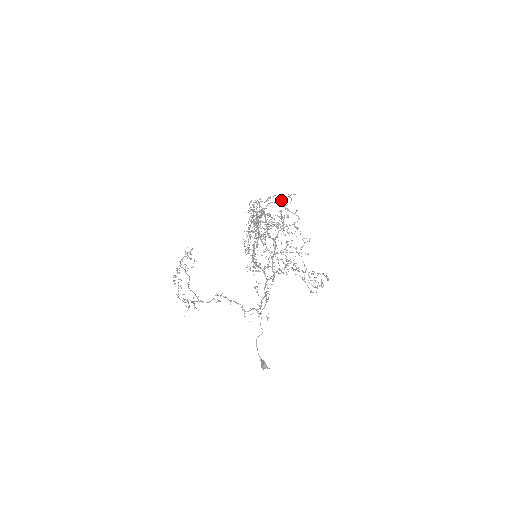
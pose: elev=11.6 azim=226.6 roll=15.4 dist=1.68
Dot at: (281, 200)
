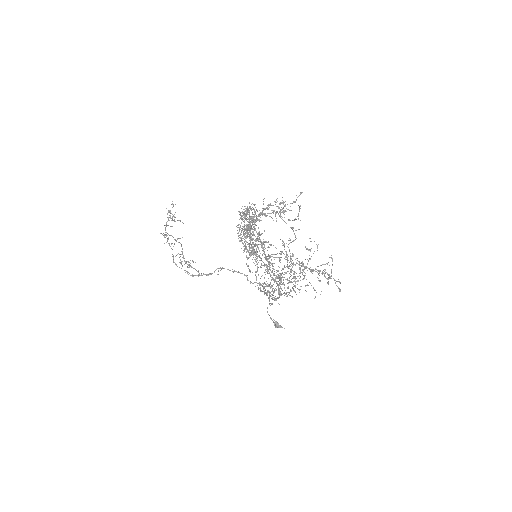
Dot at: (280, 217)
